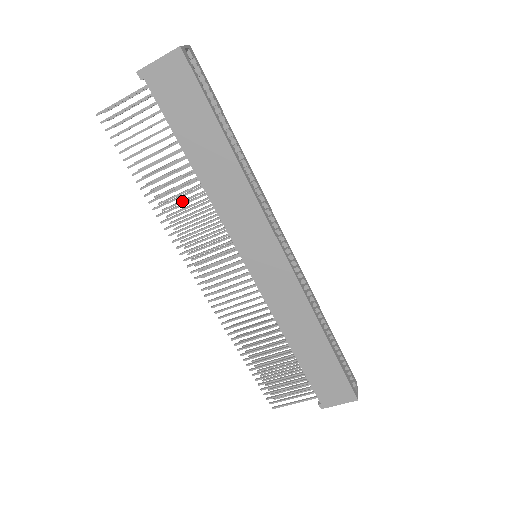
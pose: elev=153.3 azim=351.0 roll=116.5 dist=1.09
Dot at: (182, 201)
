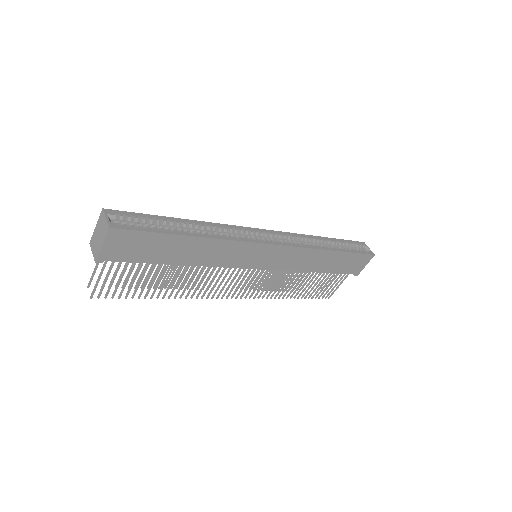
Dot at: (184, 275)
